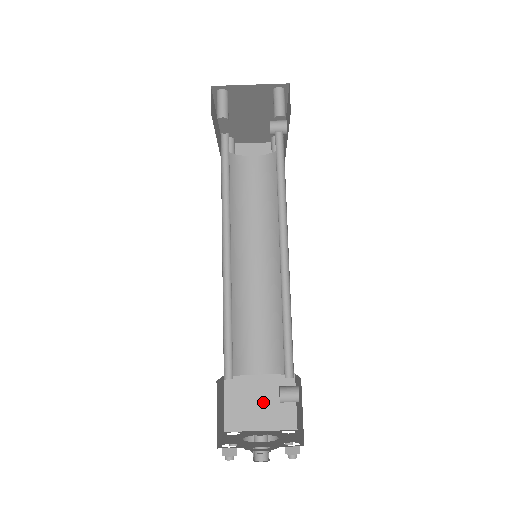
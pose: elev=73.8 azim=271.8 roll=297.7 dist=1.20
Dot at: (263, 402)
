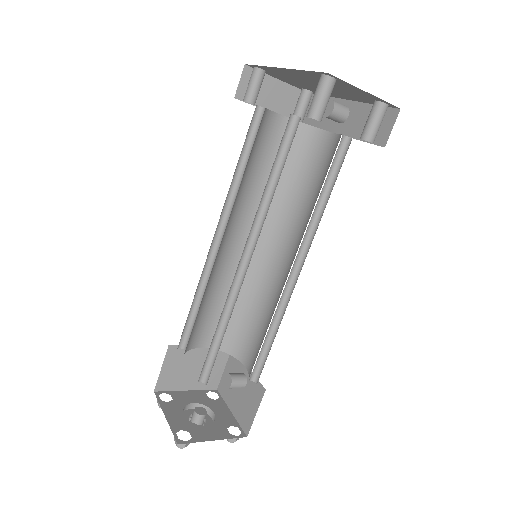
Dot at: (197, 368)
